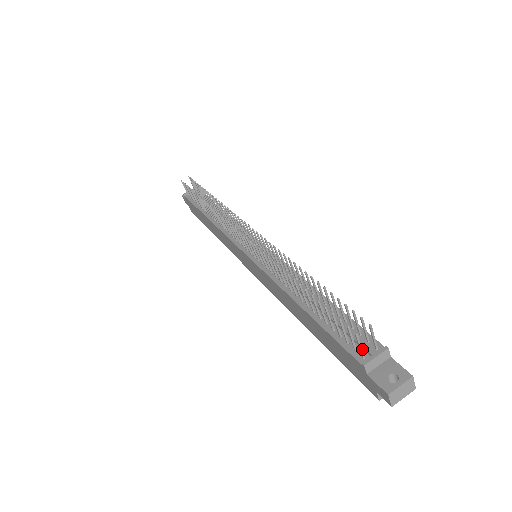
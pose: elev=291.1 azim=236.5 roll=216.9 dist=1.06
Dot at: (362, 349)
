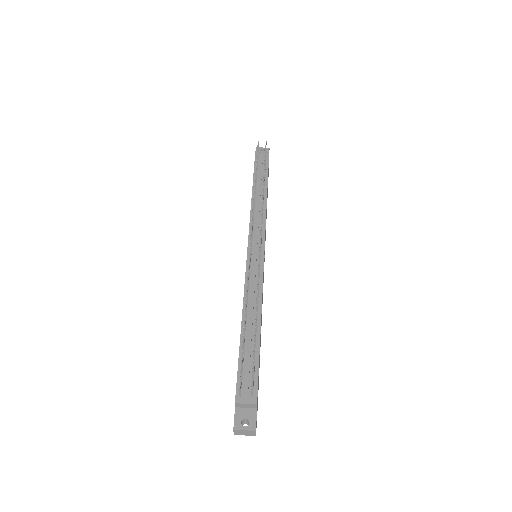
Dot at: occluded
